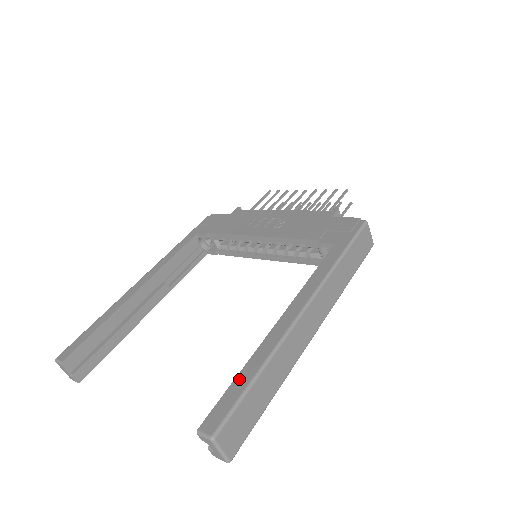
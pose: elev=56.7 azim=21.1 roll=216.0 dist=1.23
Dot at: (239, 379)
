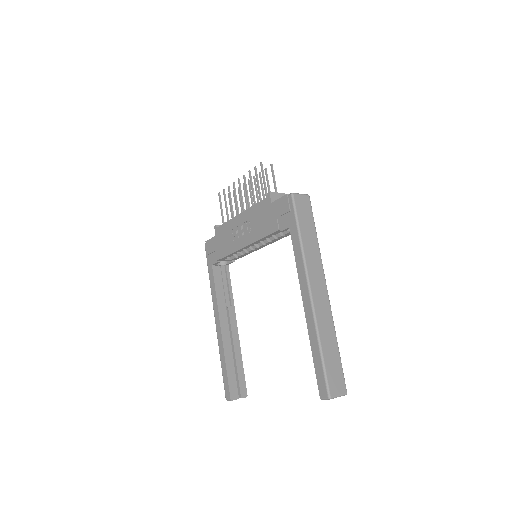
Dot at: (315, 359)
